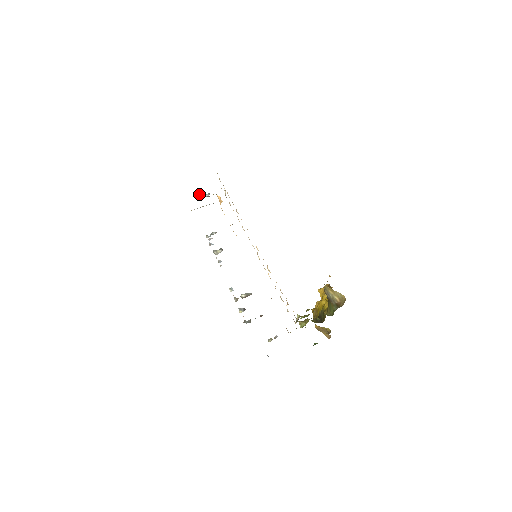
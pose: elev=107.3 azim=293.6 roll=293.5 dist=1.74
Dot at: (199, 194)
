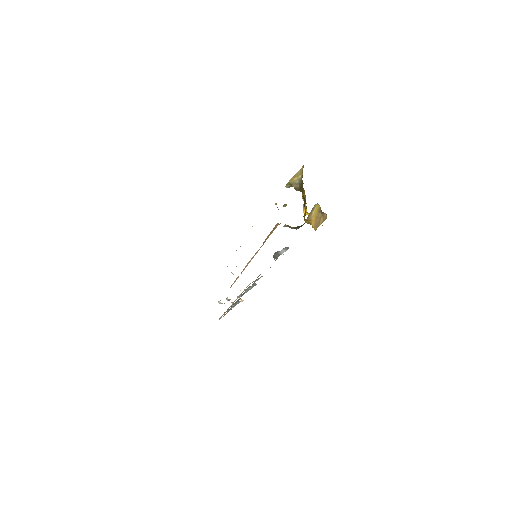
Dot at: (219, 301)
